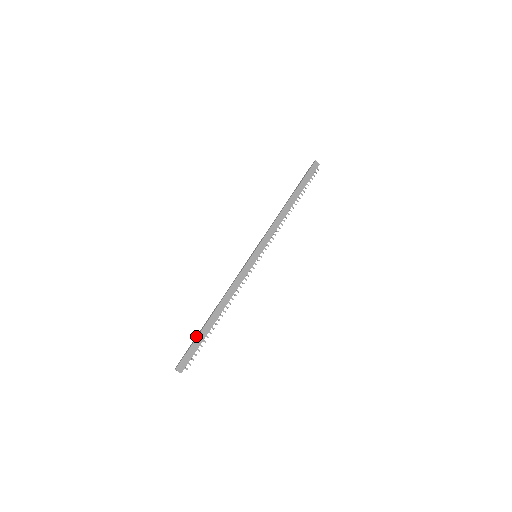
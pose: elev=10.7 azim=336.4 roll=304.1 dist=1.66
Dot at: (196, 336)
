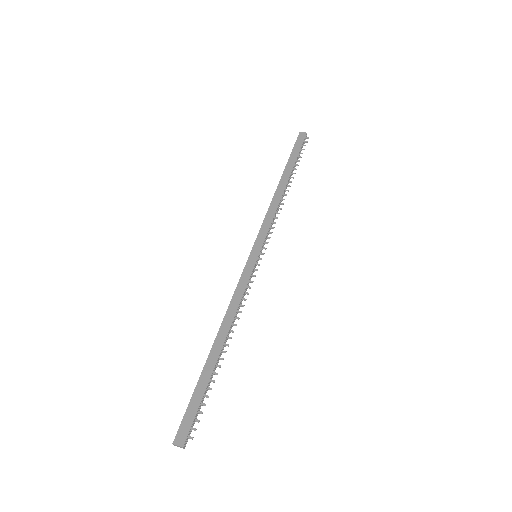
Dot at: (197, 386)
